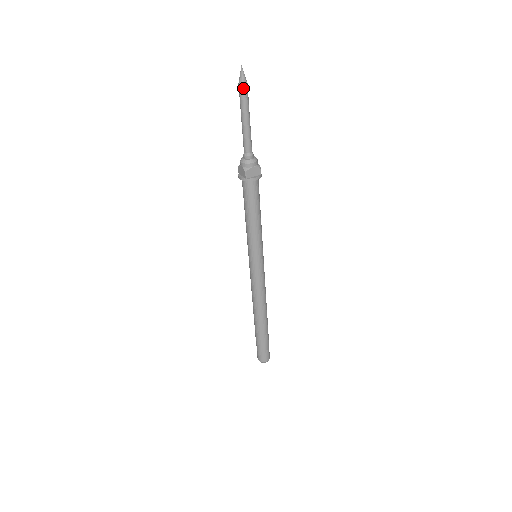
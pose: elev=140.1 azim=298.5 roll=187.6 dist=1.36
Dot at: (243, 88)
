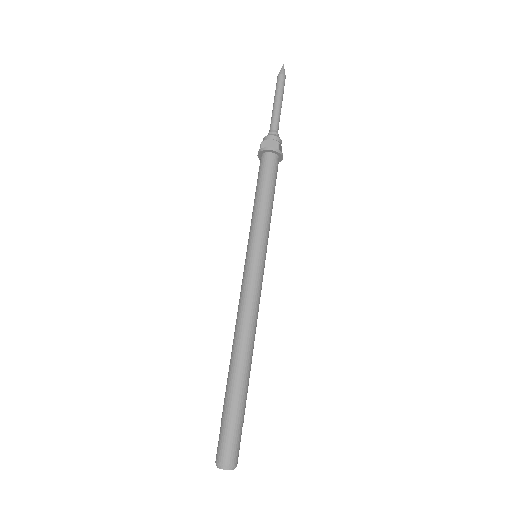
Dot at: (279, 77)
